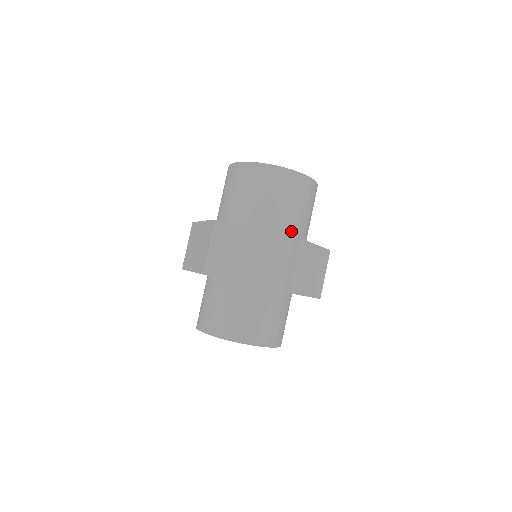
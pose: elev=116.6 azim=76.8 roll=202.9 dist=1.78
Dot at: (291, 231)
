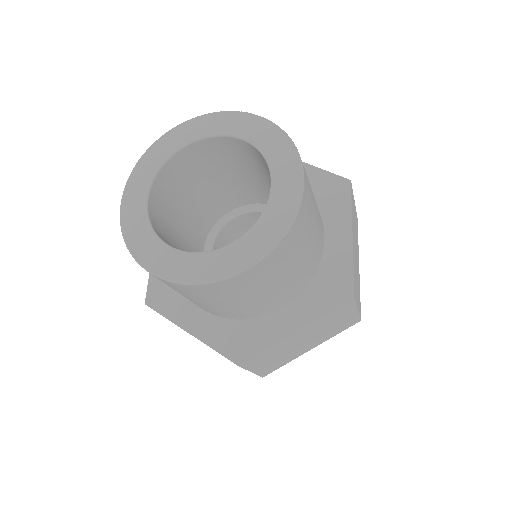
Dot at: (318, 257)
